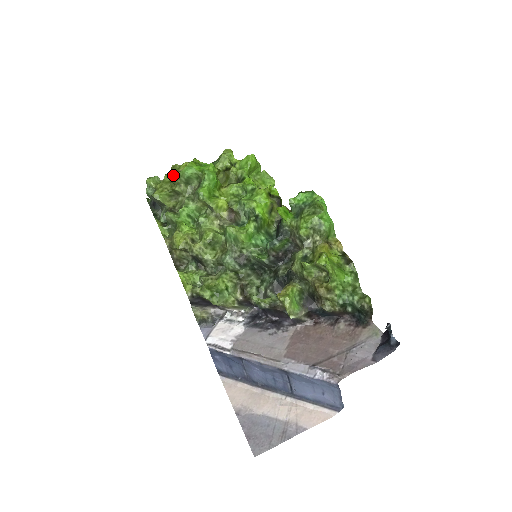
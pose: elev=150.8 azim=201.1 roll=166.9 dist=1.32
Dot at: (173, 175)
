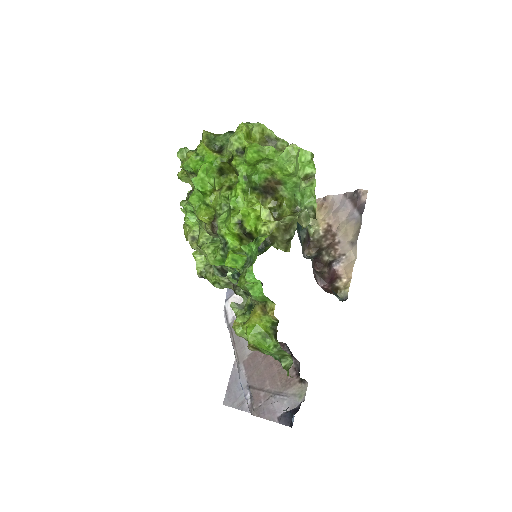
Dot at: (182, 165)
